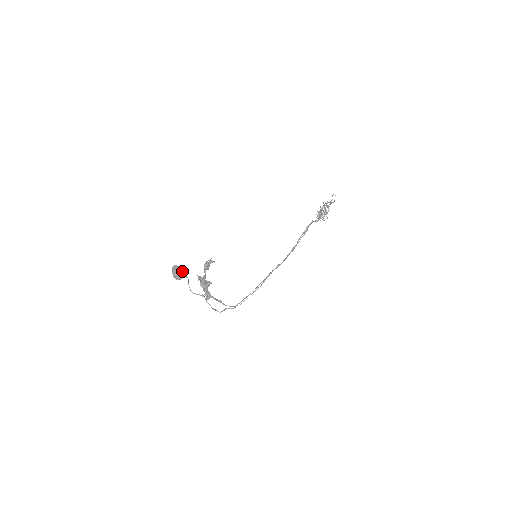
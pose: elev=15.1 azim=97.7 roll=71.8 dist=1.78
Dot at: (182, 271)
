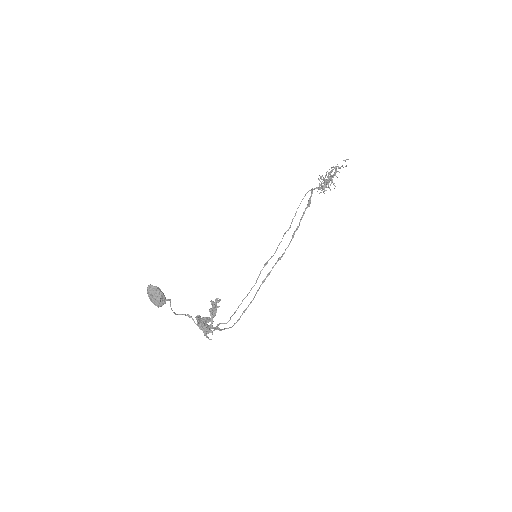
Dot at: (163, 295)
